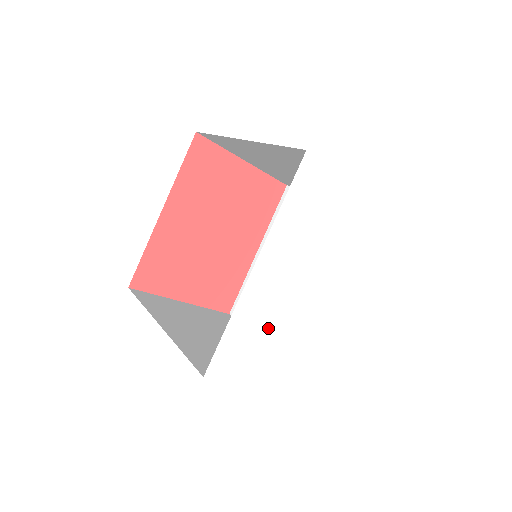
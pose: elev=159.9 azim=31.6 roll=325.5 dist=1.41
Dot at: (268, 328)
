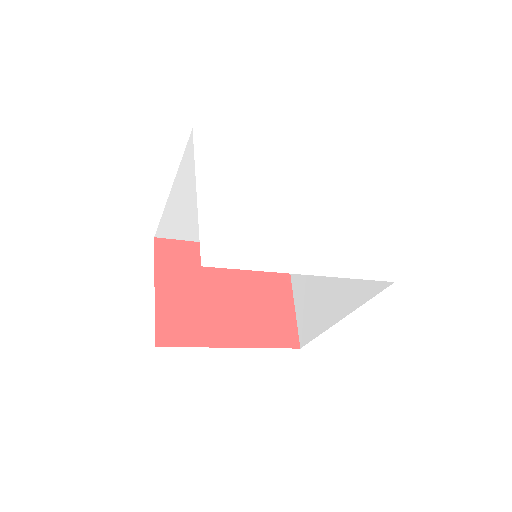
Dot at: (248, 171)
